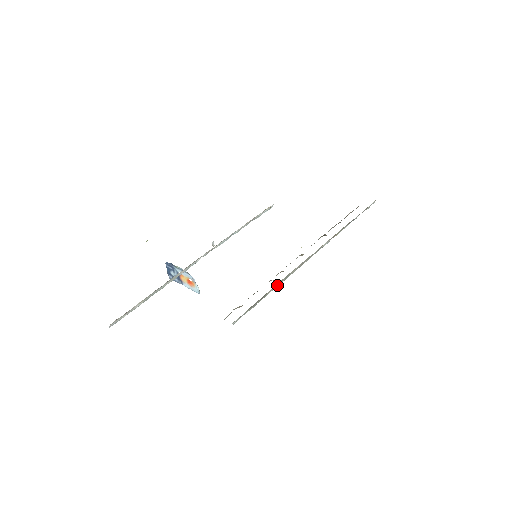
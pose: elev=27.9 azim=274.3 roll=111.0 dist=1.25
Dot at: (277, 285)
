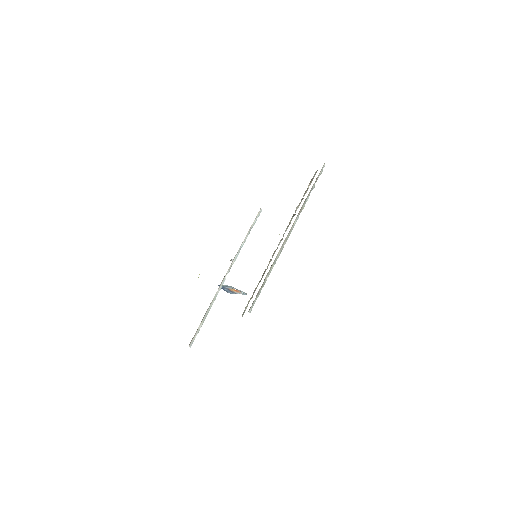
Dot at: (270, 271)
